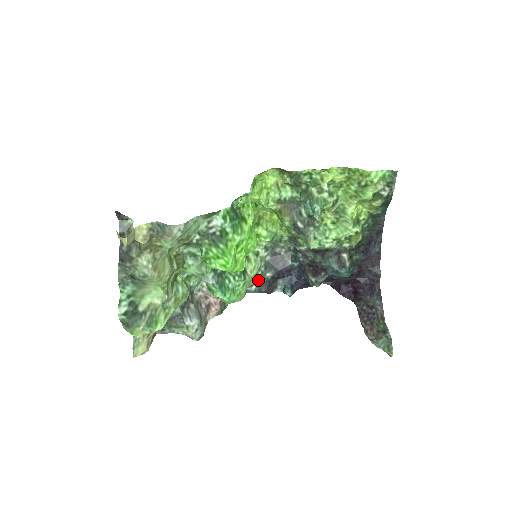
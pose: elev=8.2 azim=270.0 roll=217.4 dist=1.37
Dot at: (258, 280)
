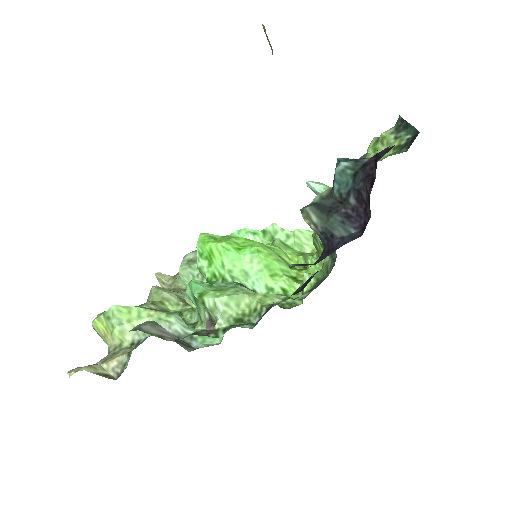
Dot at: occluded
